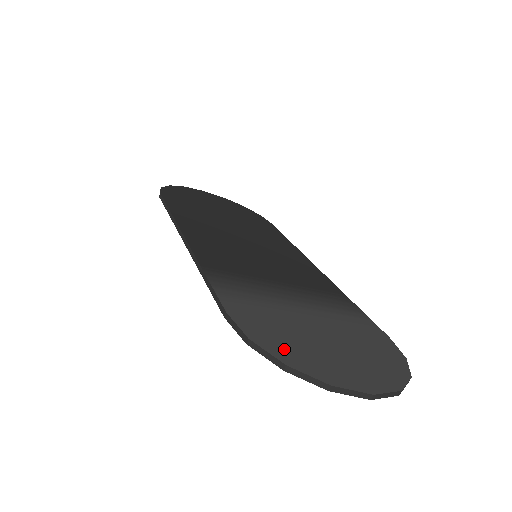
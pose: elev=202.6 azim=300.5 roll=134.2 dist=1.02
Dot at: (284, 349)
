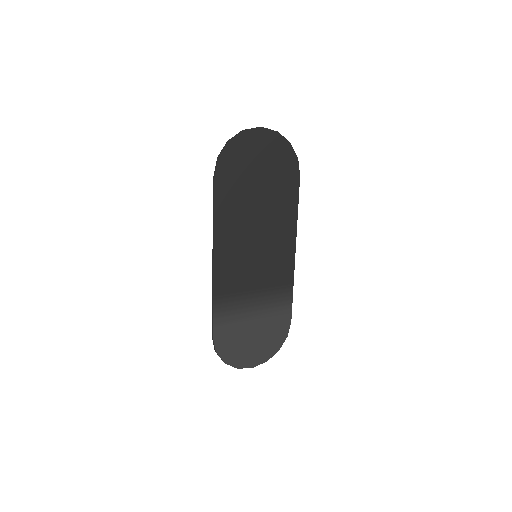
Dot at: (228, 353)
